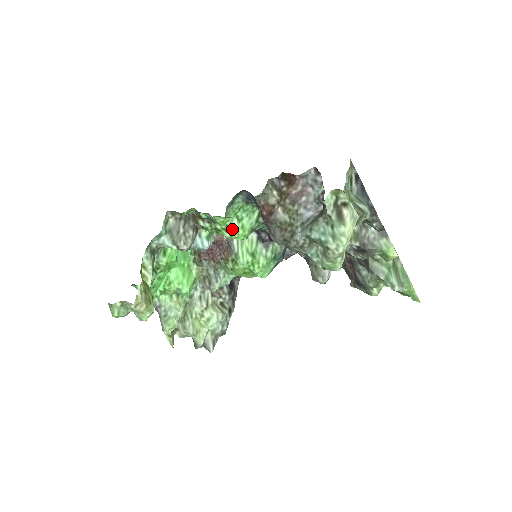
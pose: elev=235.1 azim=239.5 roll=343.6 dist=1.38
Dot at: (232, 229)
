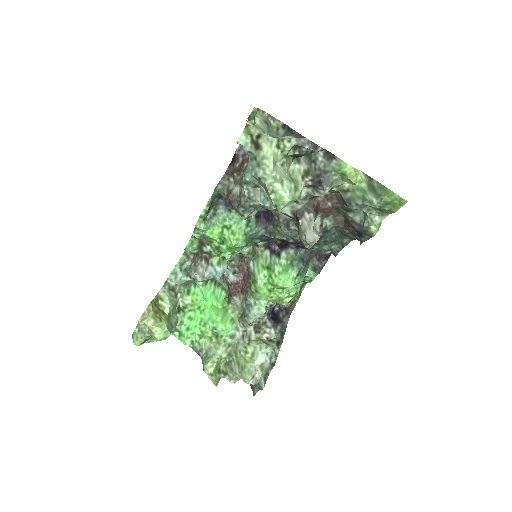
Dot at: (224, 238)
